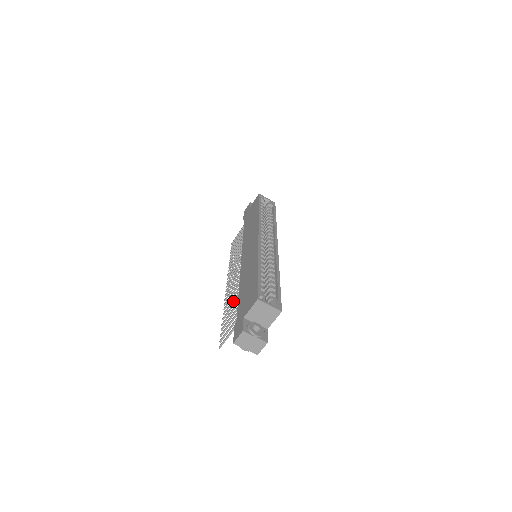
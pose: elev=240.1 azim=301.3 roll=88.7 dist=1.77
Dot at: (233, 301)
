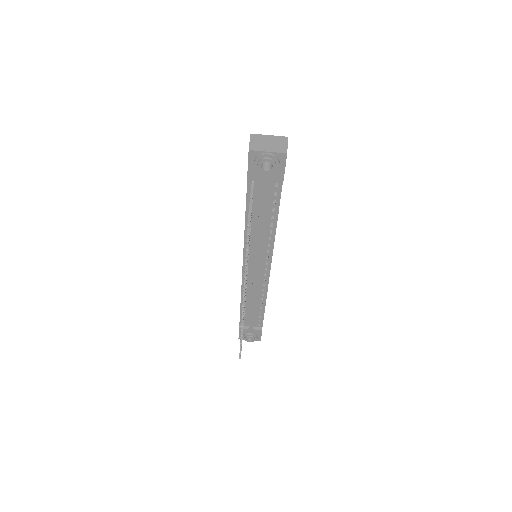
Dot at: occluded
